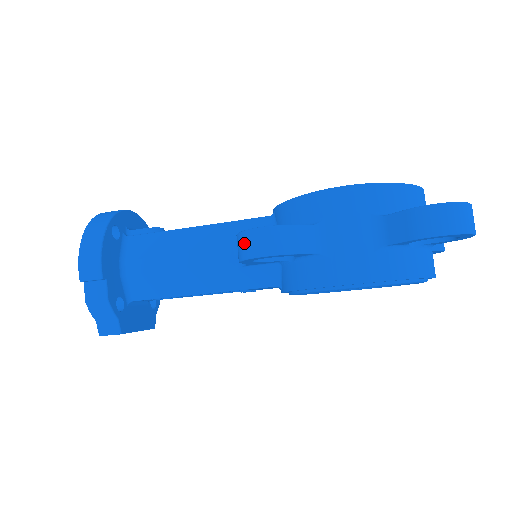
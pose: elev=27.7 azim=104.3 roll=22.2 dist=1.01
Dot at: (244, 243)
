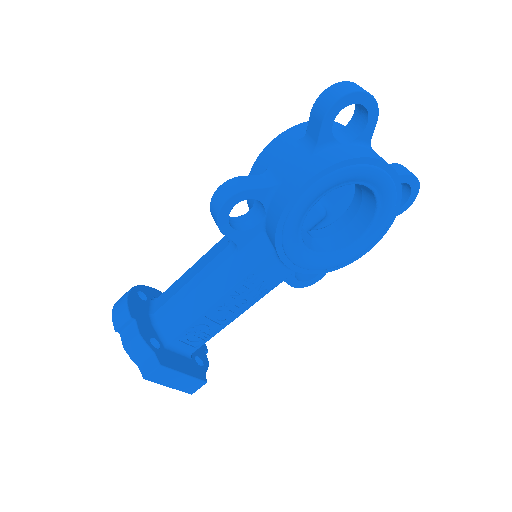
Dot at: (213, 208)
